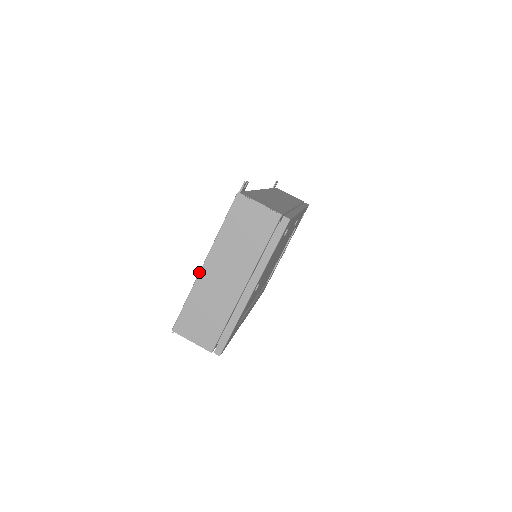
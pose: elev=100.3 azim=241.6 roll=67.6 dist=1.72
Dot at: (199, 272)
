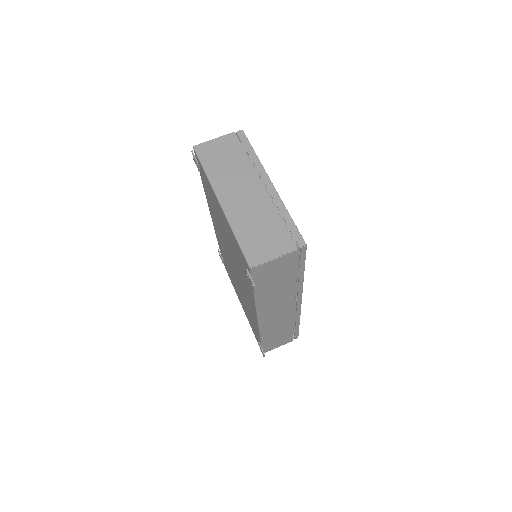
Dot at: (222, 209)
